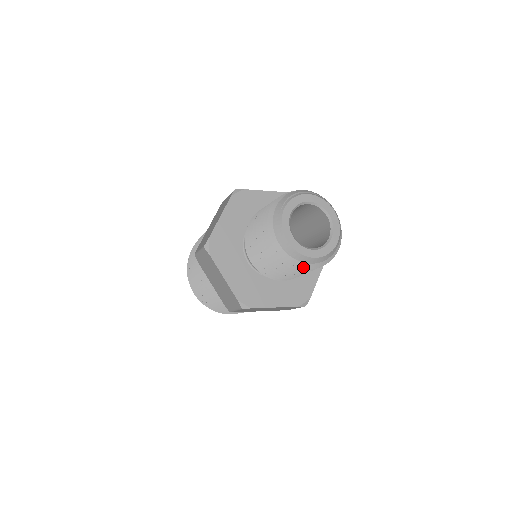
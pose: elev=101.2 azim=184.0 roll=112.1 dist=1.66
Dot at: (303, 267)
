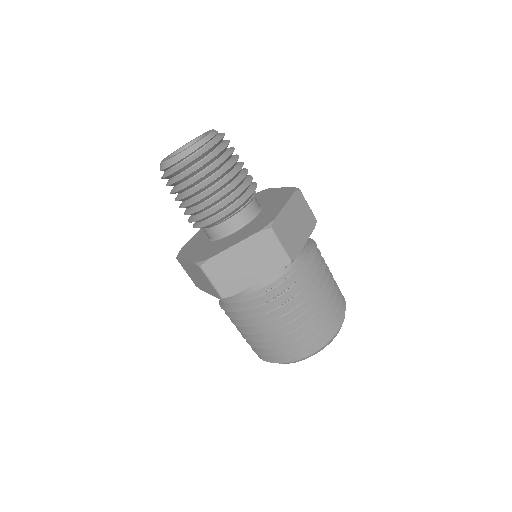
Dot at: (182, 167)
